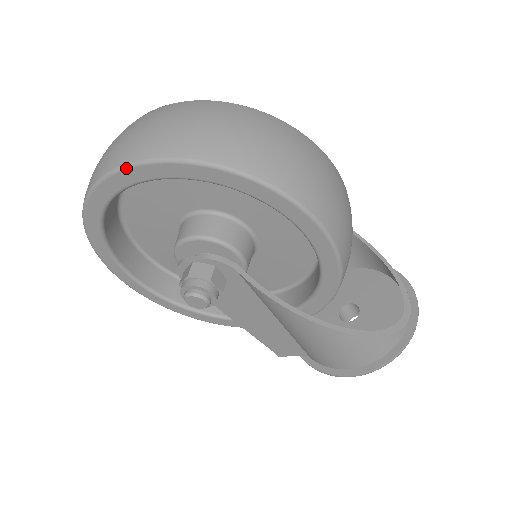
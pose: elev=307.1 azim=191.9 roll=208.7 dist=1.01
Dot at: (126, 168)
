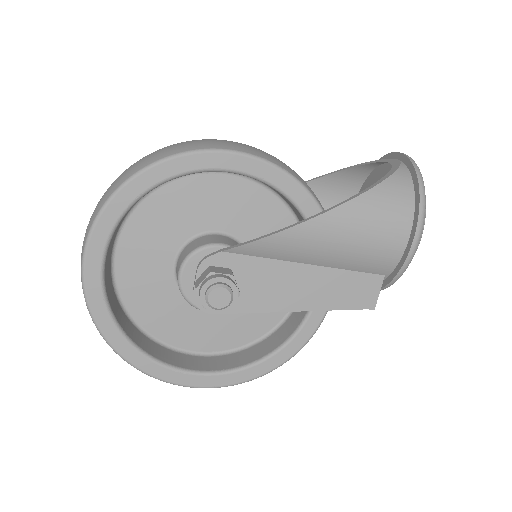
Dot at: (84, 261)
